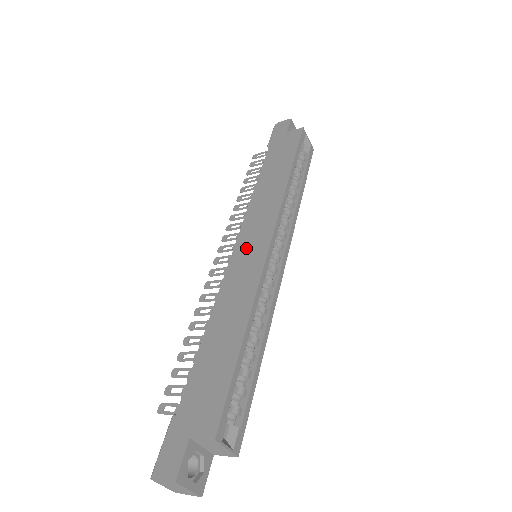
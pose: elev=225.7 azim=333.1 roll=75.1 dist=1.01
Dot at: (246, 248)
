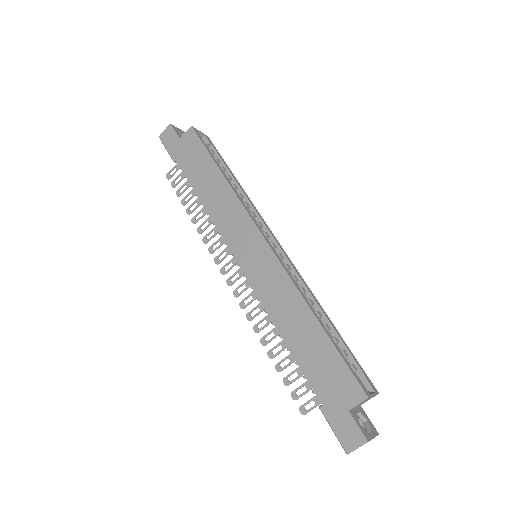
Dot at: (249, 257)
